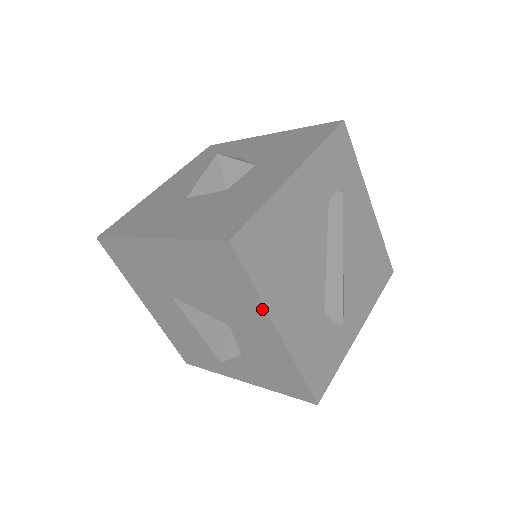
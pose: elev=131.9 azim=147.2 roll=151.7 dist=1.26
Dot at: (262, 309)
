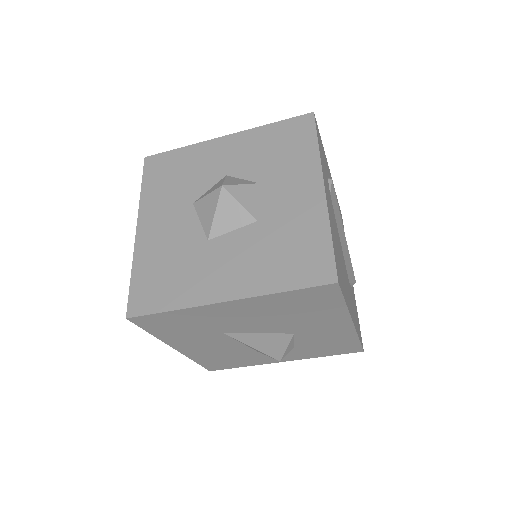
Dot at: (345, 314)
